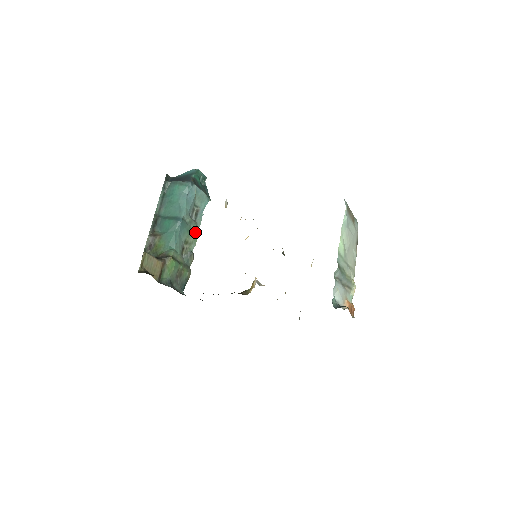
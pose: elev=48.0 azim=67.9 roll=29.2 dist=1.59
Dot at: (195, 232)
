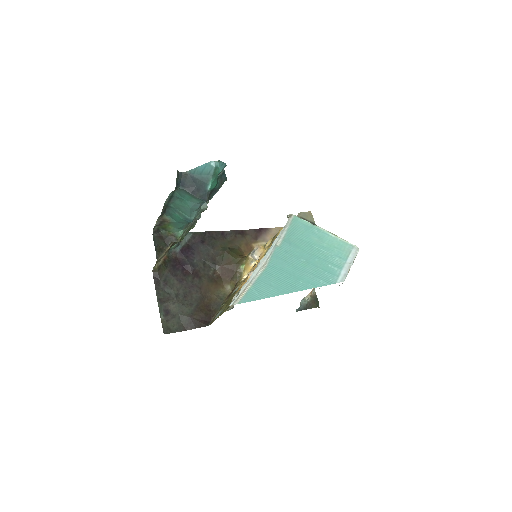
Dot at: occluded
